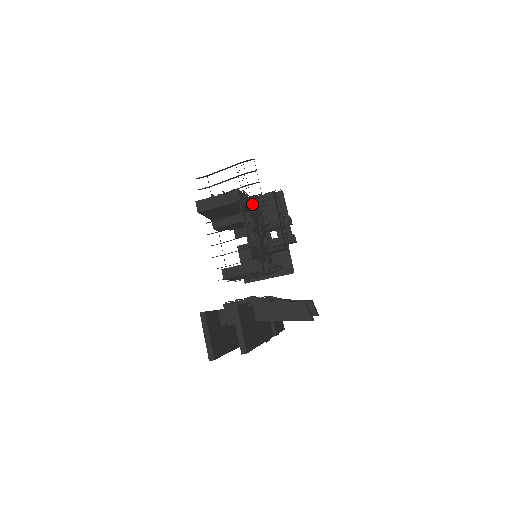
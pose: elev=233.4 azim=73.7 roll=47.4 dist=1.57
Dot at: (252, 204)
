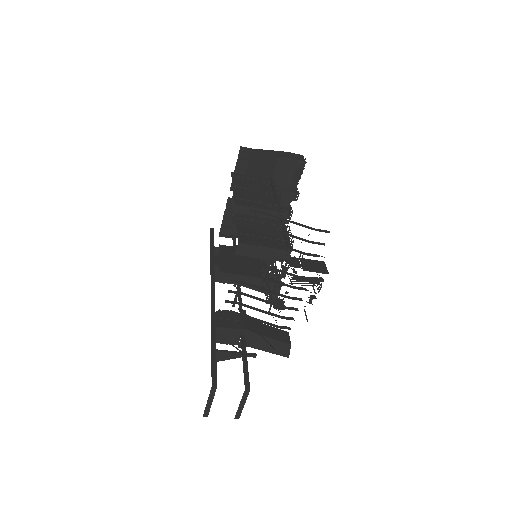
Dot at: (283, 217)
